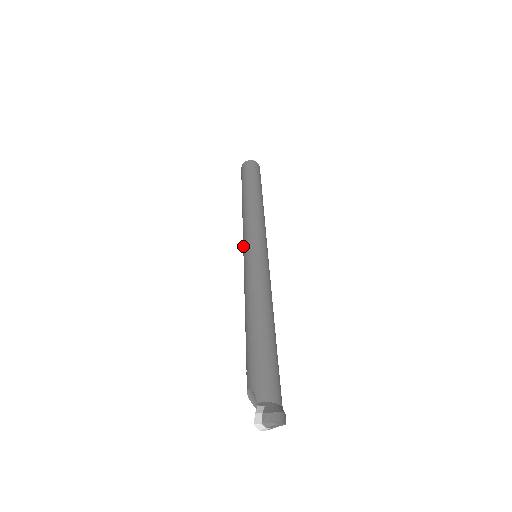
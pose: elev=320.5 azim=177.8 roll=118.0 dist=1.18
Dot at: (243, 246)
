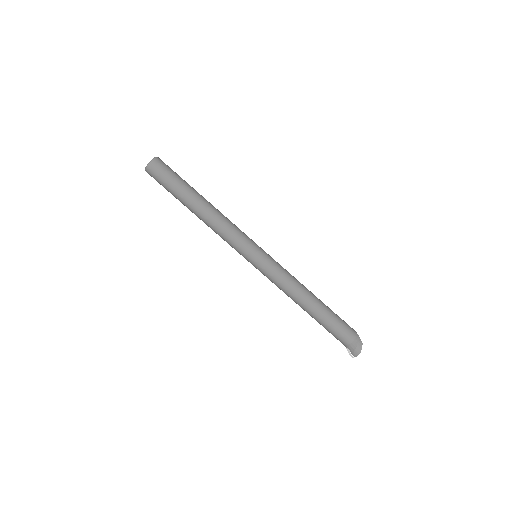
Dot at: occluded
